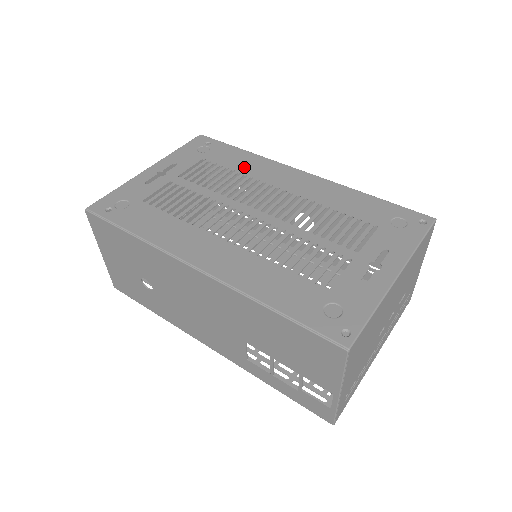
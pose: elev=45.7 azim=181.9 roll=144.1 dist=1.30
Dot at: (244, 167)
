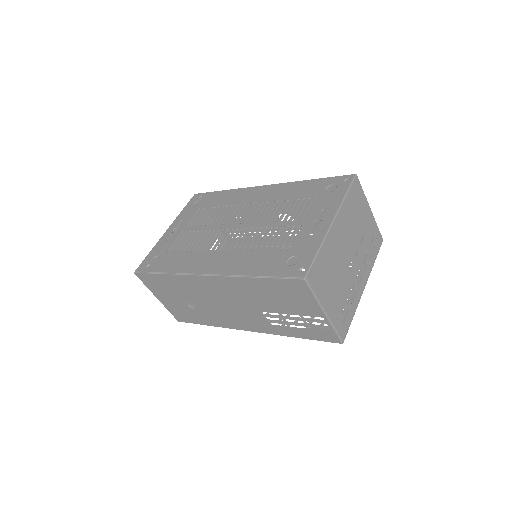
Dot at: (226, 201)
